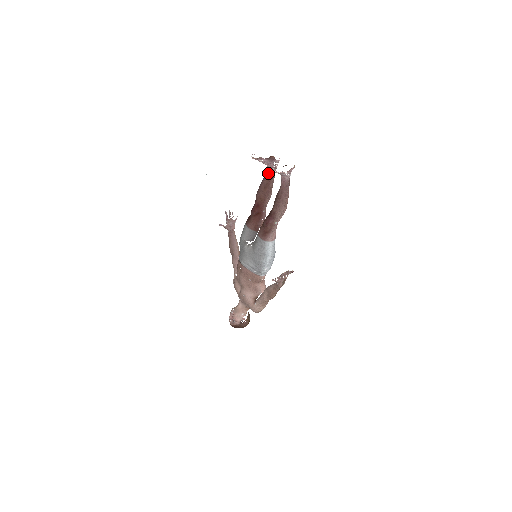
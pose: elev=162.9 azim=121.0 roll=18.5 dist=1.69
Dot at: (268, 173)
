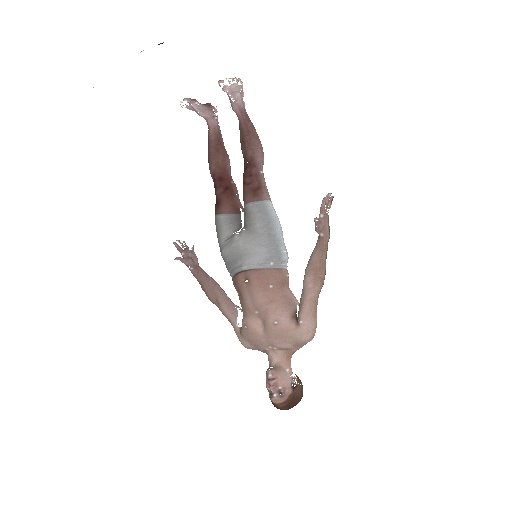
Dot at: (211, 129)
